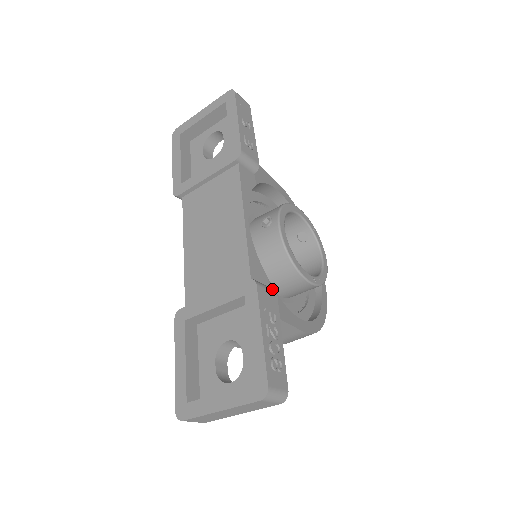
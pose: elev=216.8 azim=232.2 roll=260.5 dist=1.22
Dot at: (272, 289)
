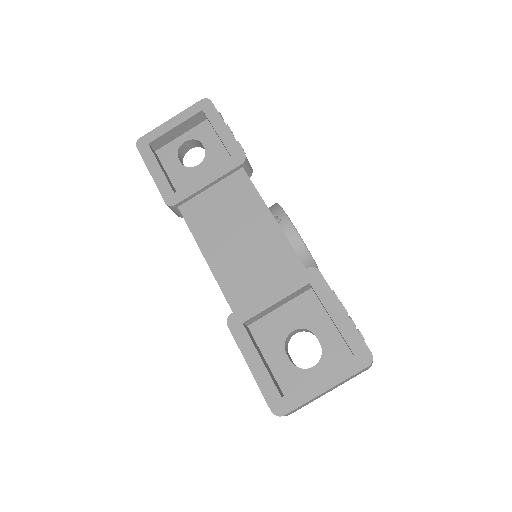
Dot at: occluded
